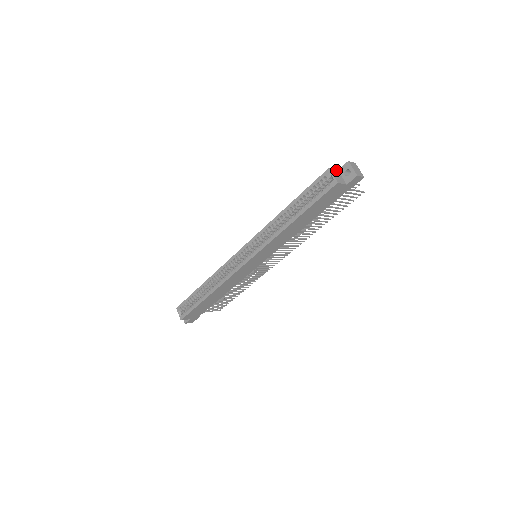
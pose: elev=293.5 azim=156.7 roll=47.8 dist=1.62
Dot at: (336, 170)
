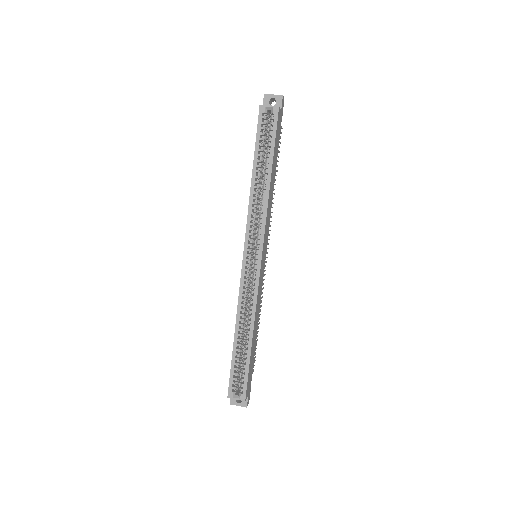
Dot at: occluded
